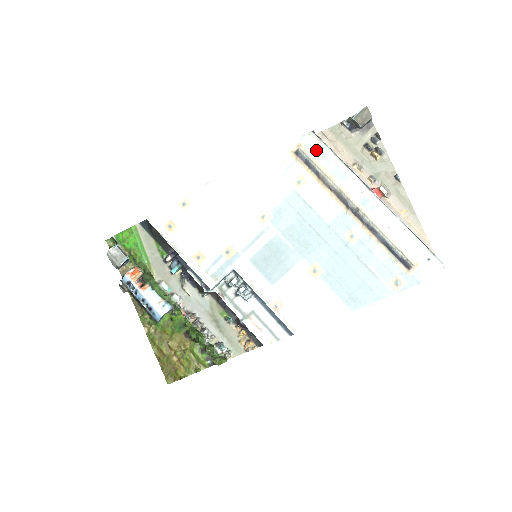
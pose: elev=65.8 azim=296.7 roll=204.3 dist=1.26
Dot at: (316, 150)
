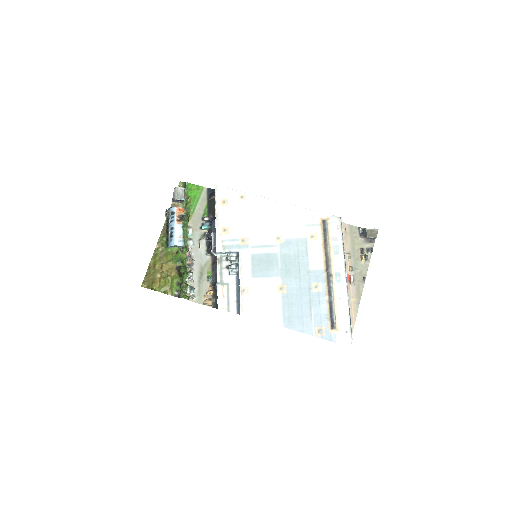
Dot at: (335, 228)
